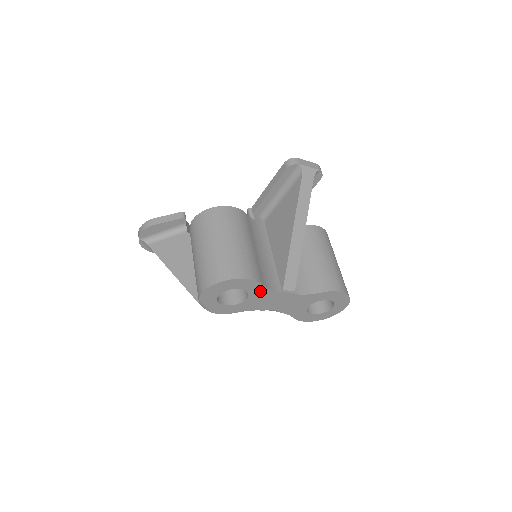
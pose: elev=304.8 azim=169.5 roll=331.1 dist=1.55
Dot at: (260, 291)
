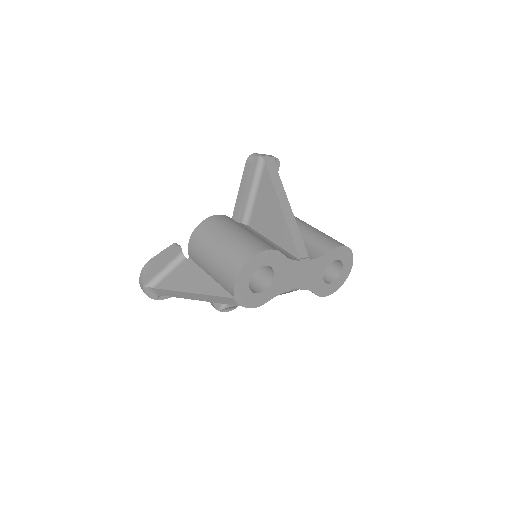
Dot at: (282, 264)
